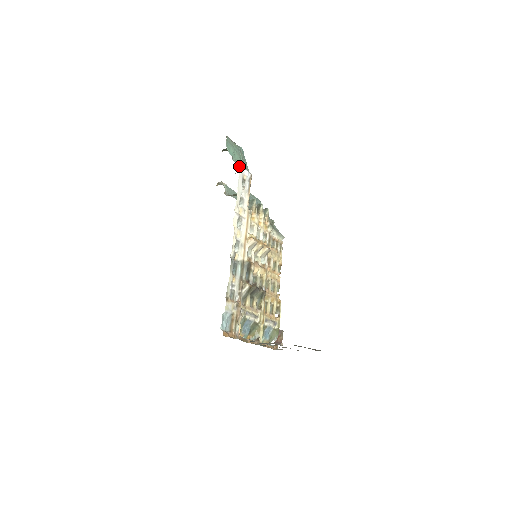
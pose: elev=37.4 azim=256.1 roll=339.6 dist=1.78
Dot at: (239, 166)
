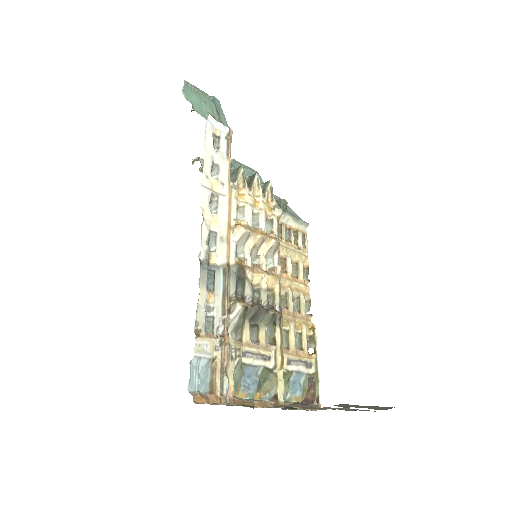
Dot at: occluded
